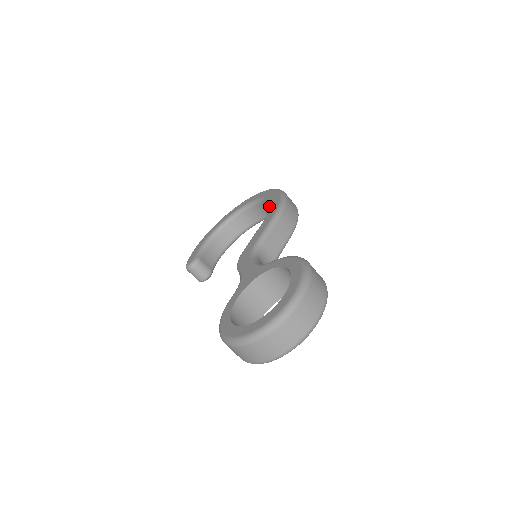
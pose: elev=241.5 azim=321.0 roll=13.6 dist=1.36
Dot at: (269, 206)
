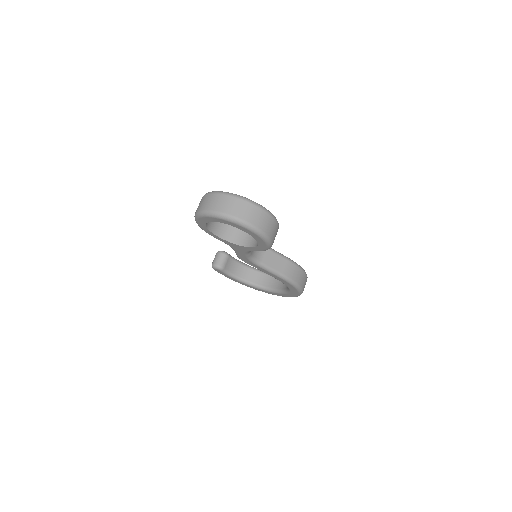
Dot at: occluded
